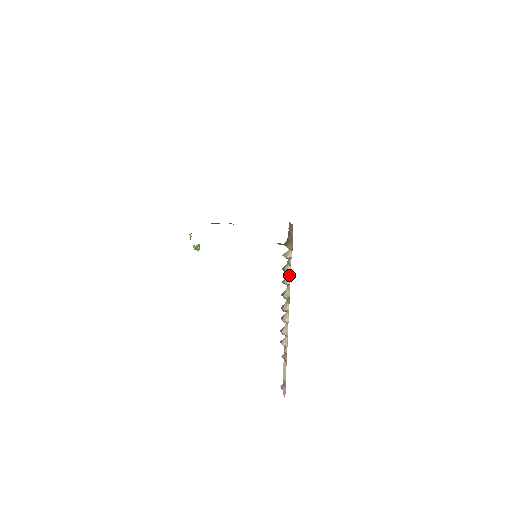
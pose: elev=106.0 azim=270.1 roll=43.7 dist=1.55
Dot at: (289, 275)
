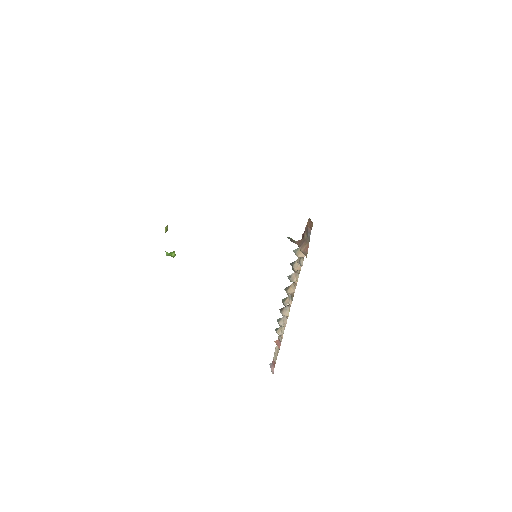
Dot at: (298, 273)
